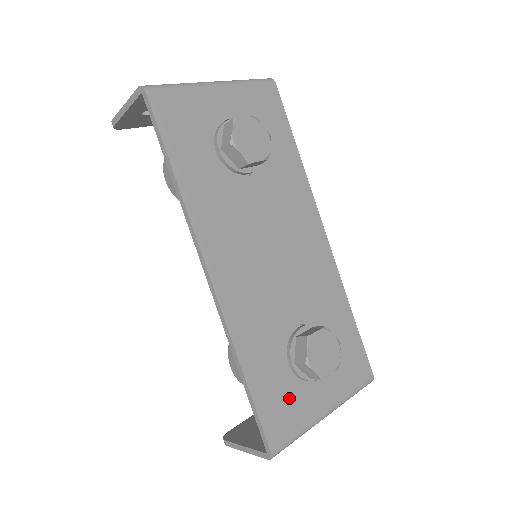
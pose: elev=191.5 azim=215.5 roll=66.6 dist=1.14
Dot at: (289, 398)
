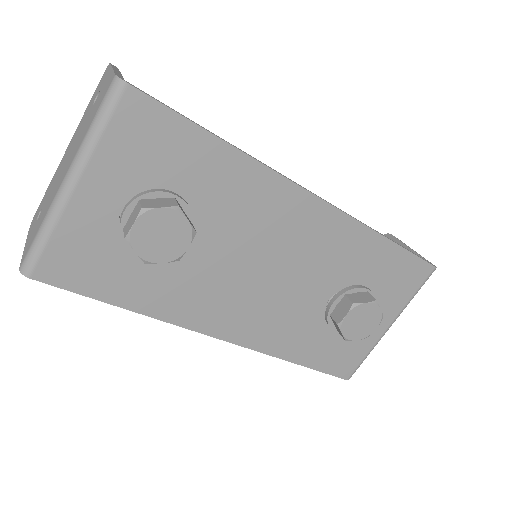
Dot at: (346, 346)
